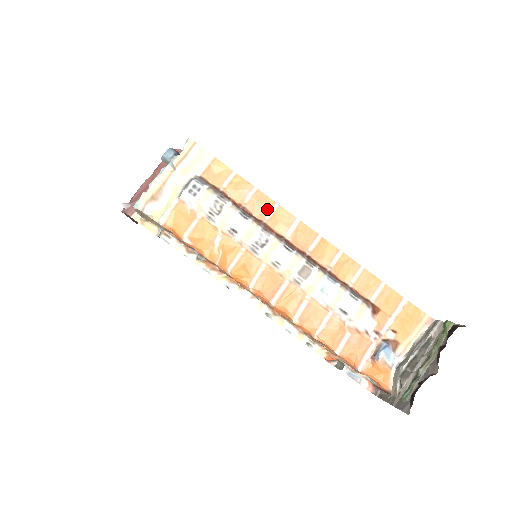
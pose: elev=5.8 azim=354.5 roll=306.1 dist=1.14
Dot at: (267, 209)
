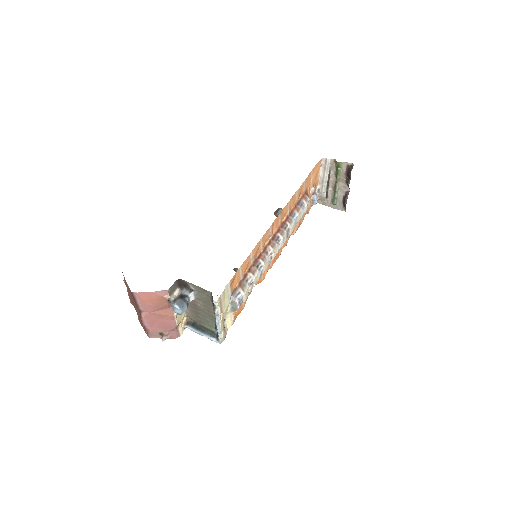
Dot at: (259, 247)
